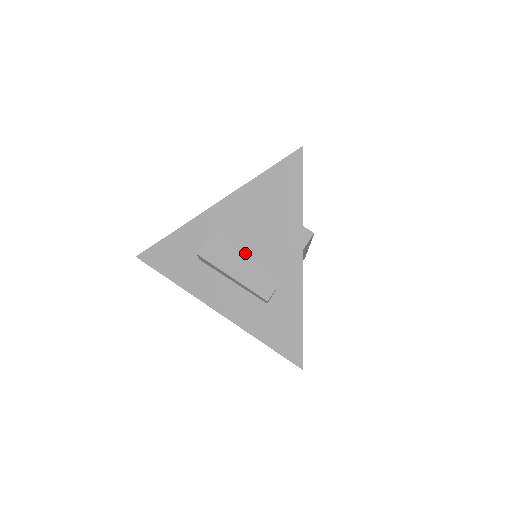
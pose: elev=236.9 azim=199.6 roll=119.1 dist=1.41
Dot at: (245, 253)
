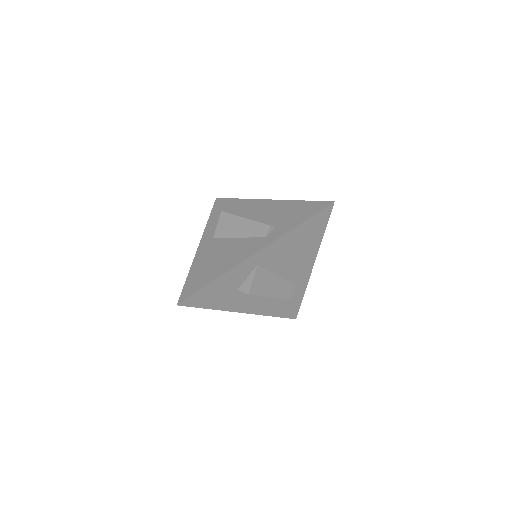
Dot at: (275, 276)
